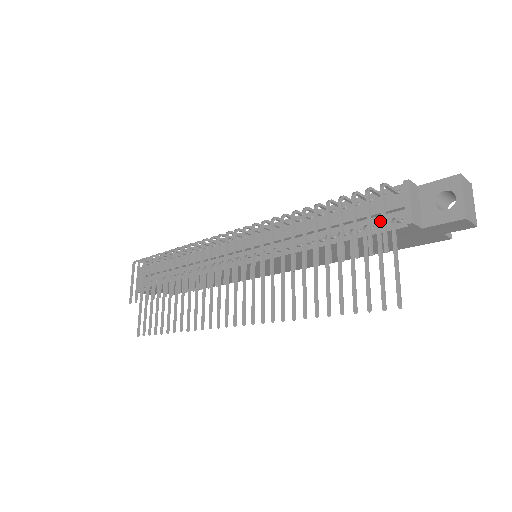
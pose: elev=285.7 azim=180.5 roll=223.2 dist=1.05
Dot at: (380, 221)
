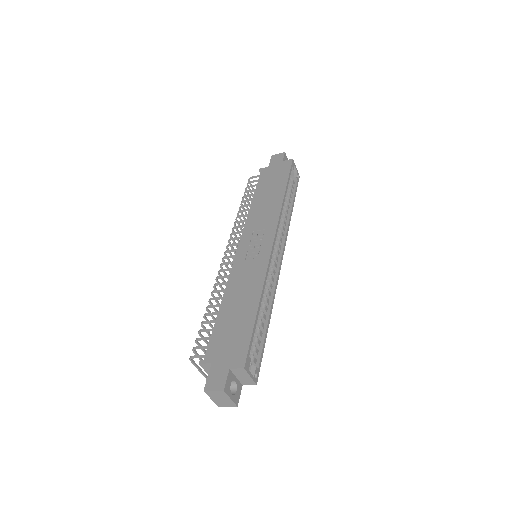
Dot at: occluded
